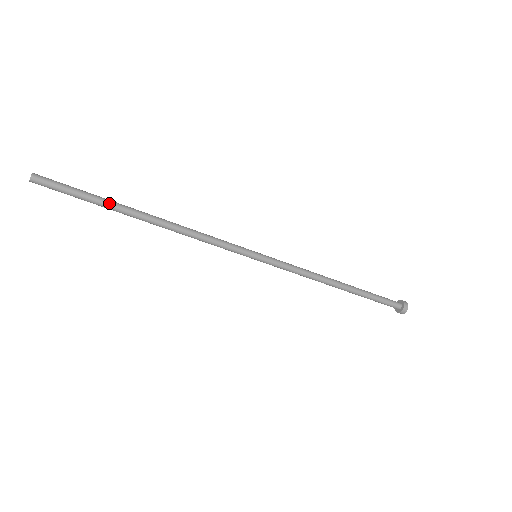
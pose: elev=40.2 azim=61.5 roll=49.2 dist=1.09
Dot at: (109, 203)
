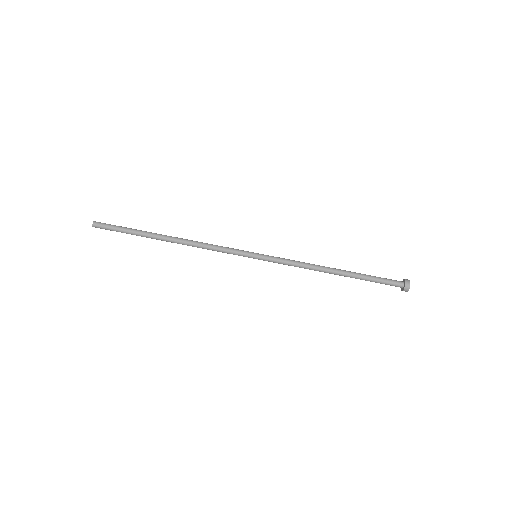
Dot at: (143, 231)
